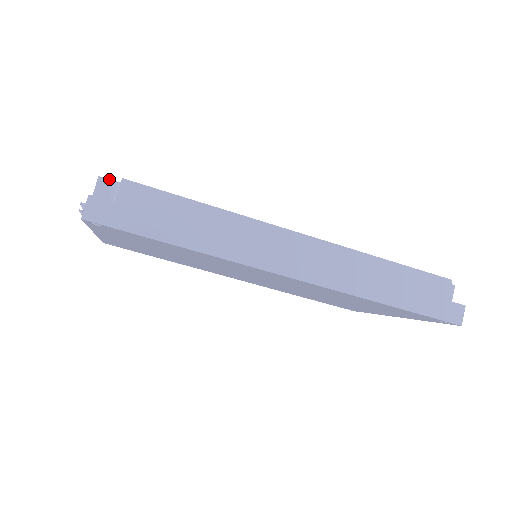
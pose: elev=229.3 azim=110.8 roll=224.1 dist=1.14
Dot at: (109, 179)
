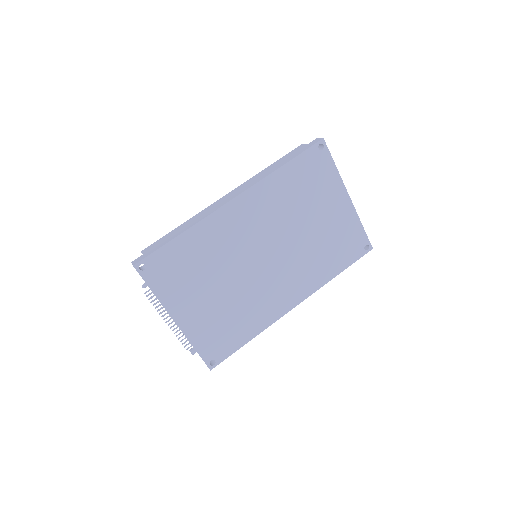
Dot at: occluded
